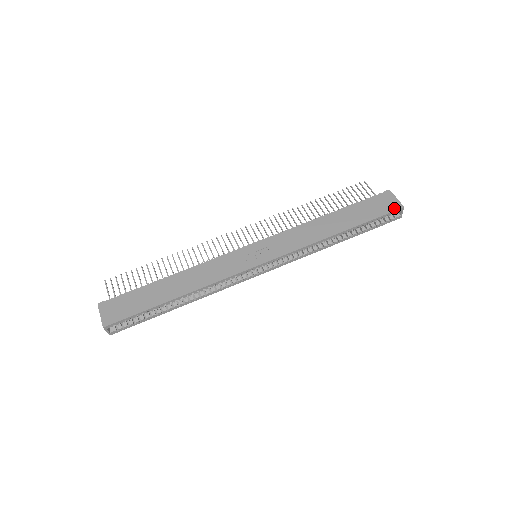
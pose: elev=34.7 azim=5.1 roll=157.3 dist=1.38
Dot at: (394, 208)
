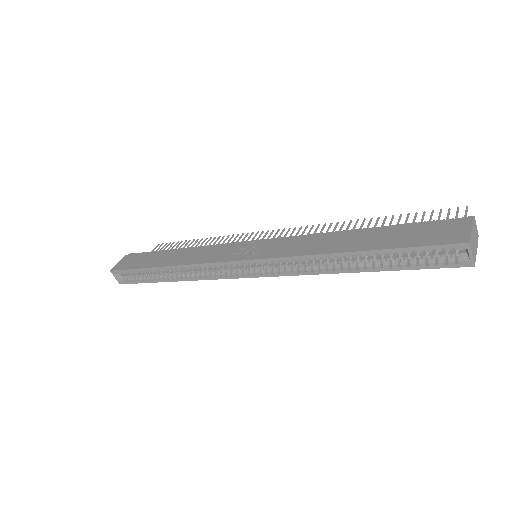
Dot at: (451, 240)
